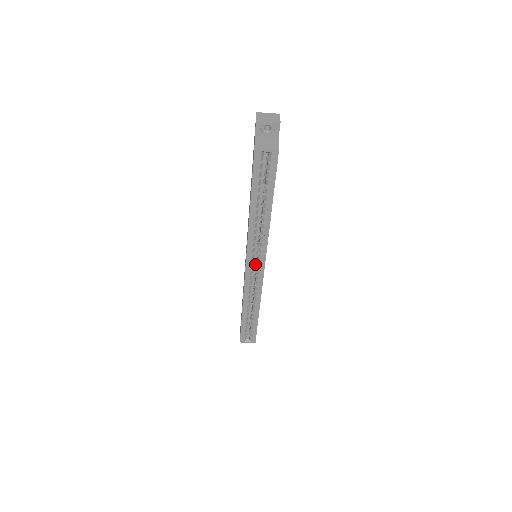
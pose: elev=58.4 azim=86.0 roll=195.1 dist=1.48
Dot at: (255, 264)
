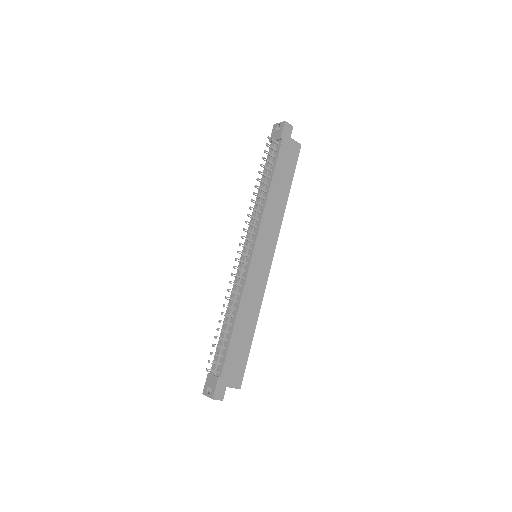
Dot at: occluded
